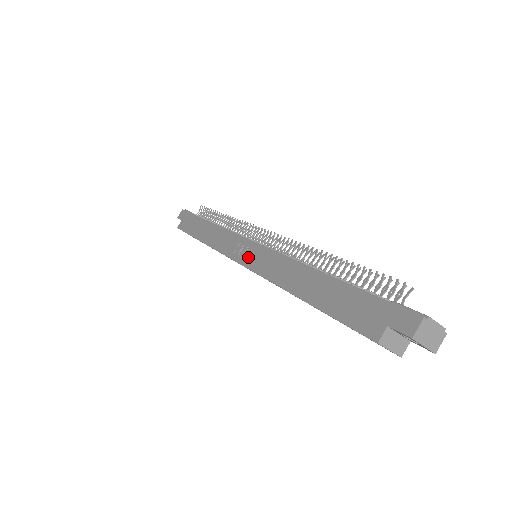
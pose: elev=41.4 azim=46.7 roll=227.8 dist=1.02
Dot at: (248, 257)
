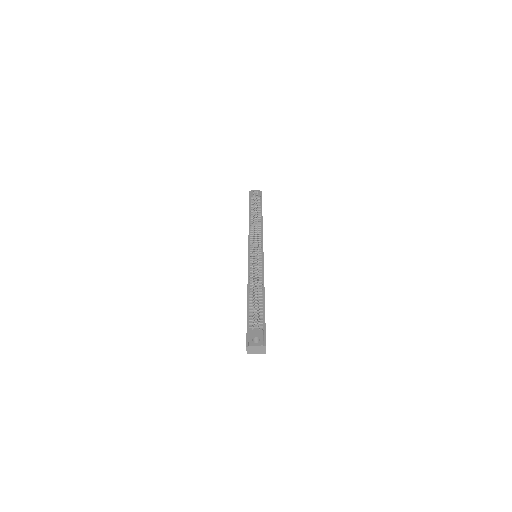
Dot at: occluded
